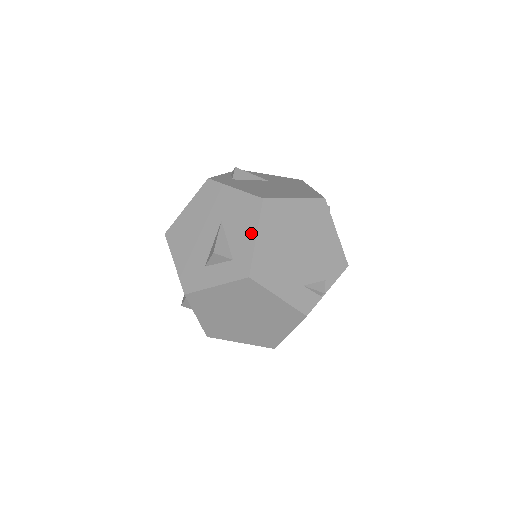
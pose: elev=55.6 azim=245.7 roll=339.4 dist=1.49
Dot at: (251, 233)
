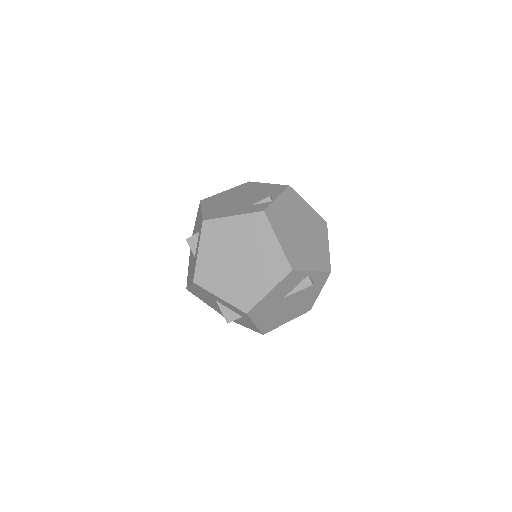
Dot at: (200, 214)
